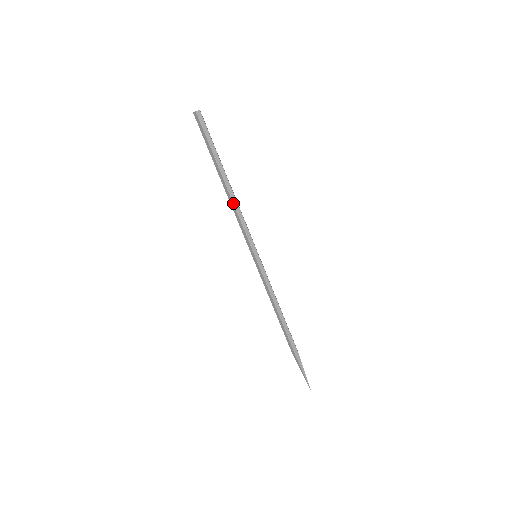
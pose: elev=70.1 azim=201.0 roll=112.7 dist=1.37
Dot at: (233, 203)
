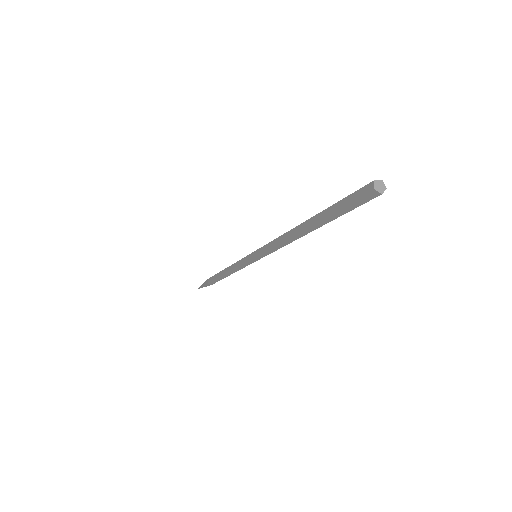
Dot at: occluded
